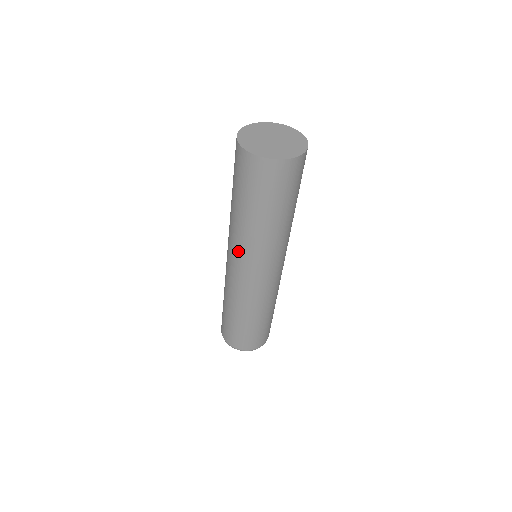
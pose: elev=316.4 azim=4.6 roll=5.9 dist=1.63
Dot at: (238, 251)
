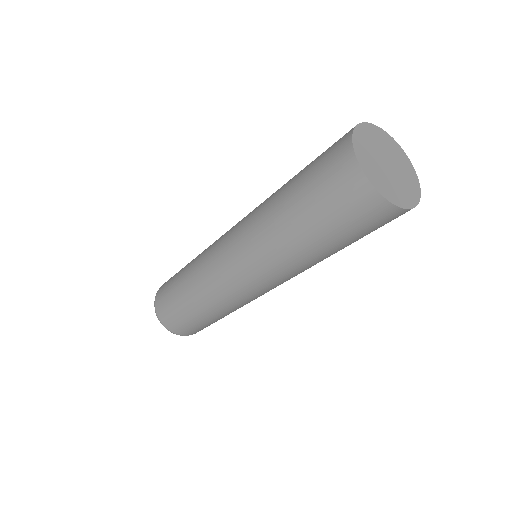
Dot at: (246, 244)
